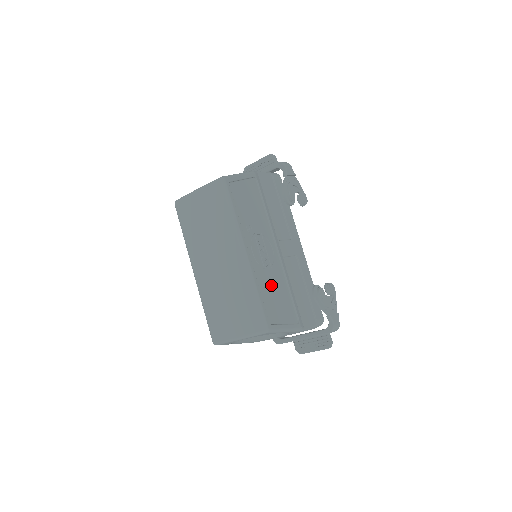
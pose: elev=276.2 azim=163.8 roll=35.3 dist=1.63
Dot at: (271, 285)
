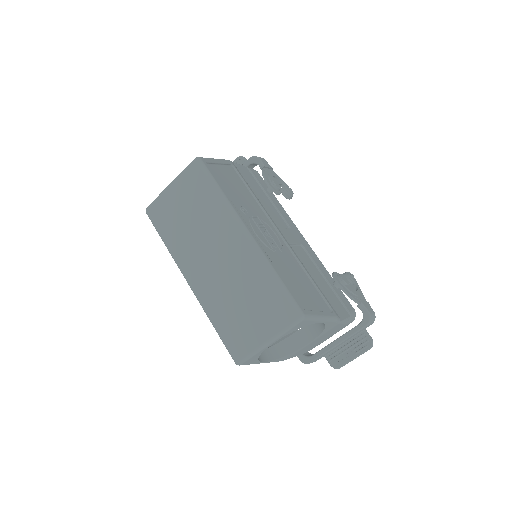
Dot at: (288, 269)
